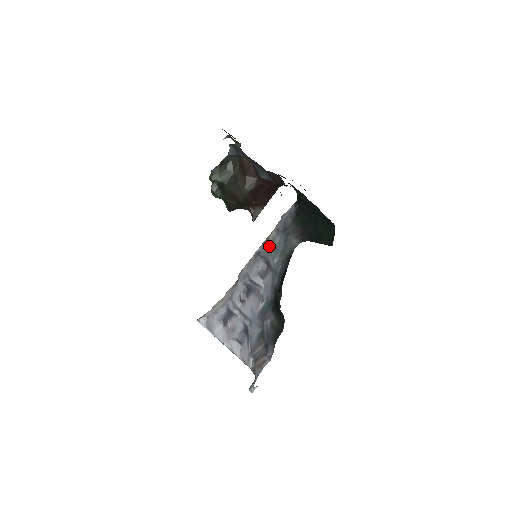
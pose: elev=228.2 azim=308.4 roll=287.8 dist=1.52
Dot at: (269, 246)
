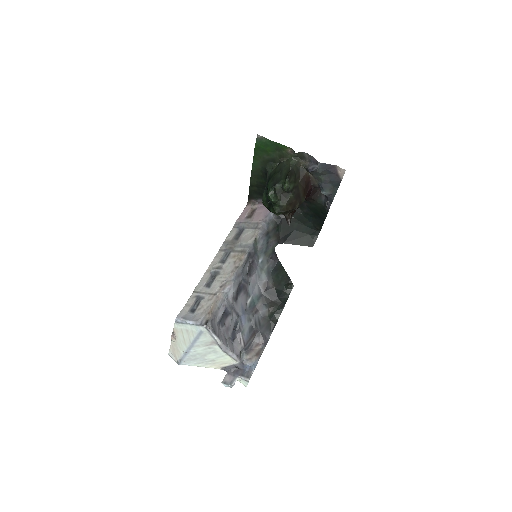
Dot at: (255, 247)
